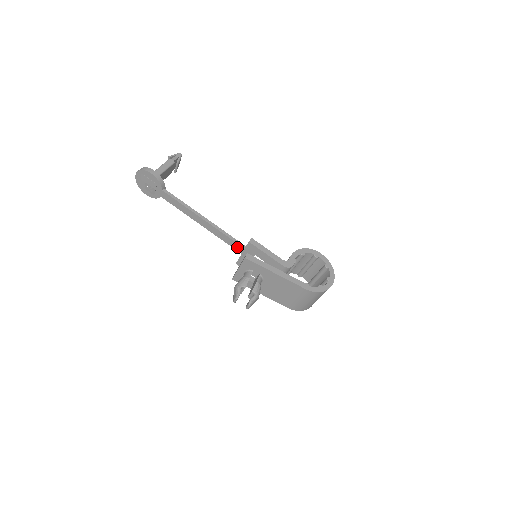
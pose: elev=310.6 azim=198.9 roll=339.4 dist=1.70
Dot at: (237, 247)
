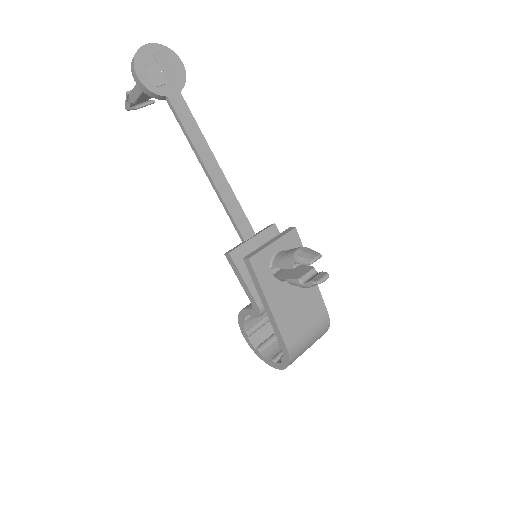
Dot at: (245, 228)
